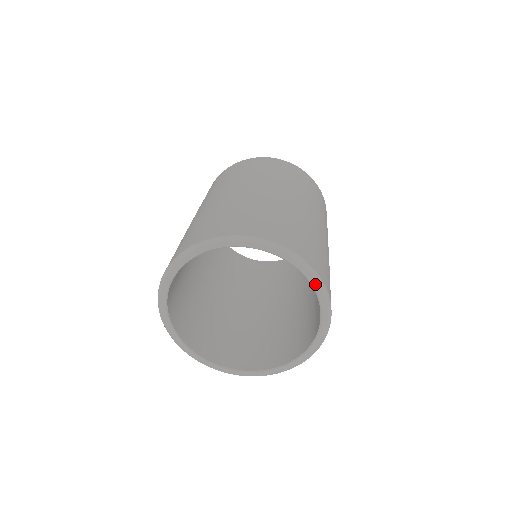
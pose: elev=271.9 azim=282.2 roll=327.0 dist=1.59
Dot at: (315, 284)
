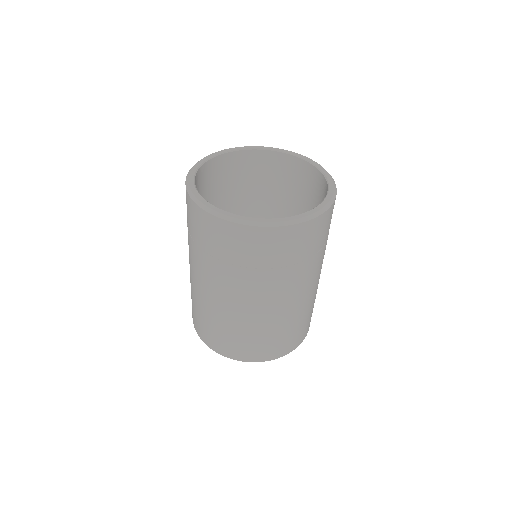
Dot at: (321, 168)
